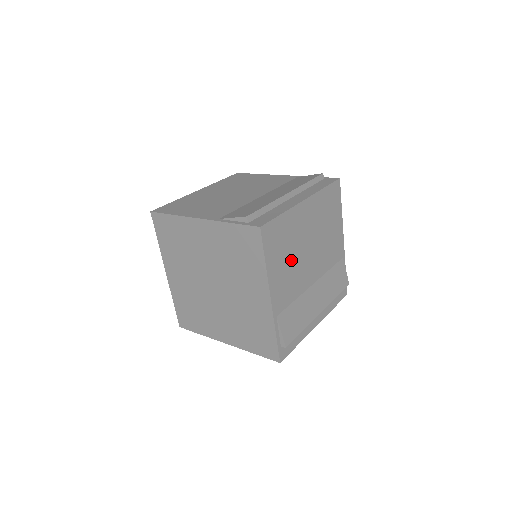
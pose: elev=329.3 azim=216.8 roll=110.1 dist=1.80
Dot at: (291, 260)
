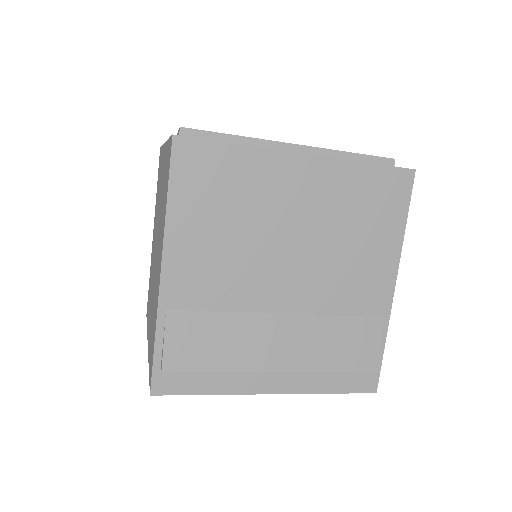
Dot at: (235, 236)
